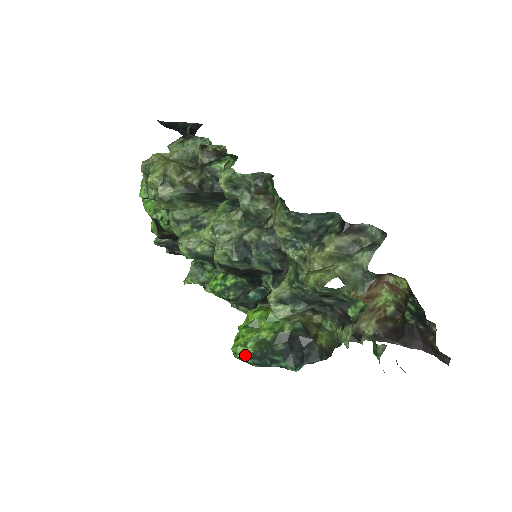
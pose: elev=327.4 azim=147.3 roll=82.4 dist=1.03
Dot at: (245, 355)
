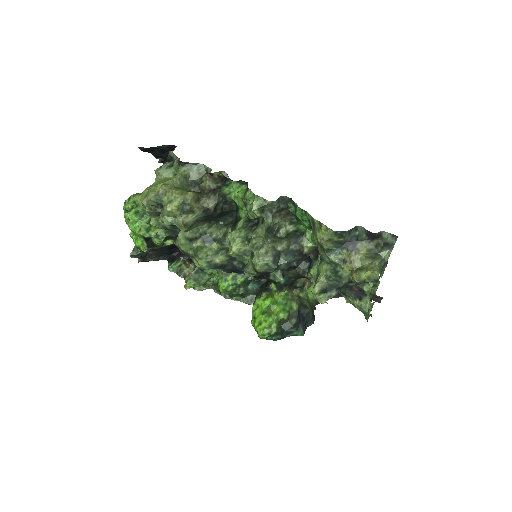
Dot at: (271, 334)
